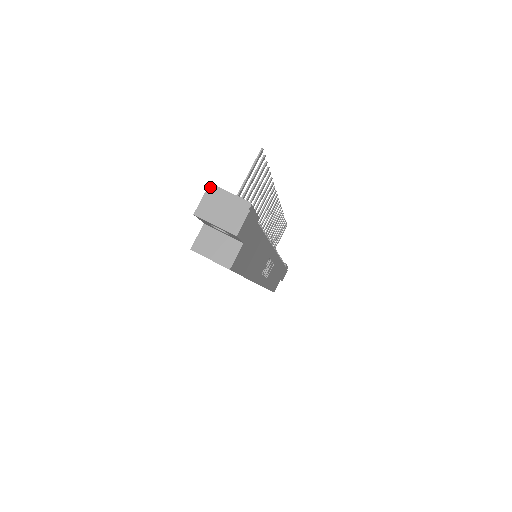
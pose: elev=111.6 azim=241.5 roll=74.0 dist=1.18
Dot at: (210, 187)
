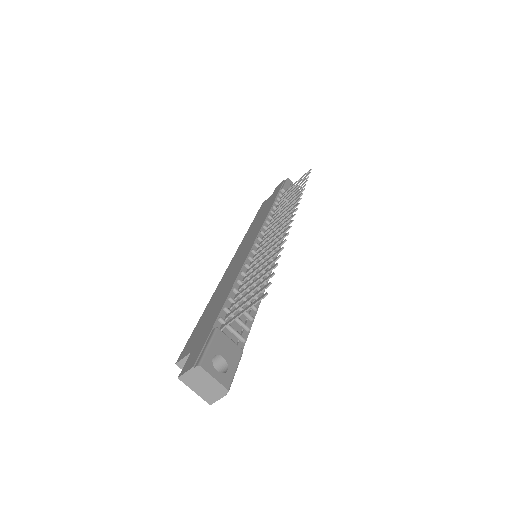
Dot at: (197, 367)
